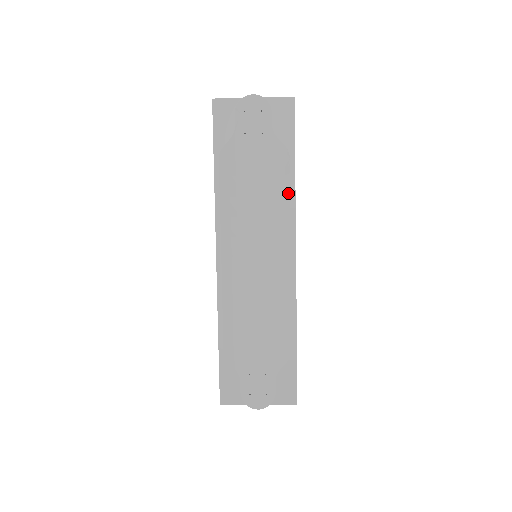
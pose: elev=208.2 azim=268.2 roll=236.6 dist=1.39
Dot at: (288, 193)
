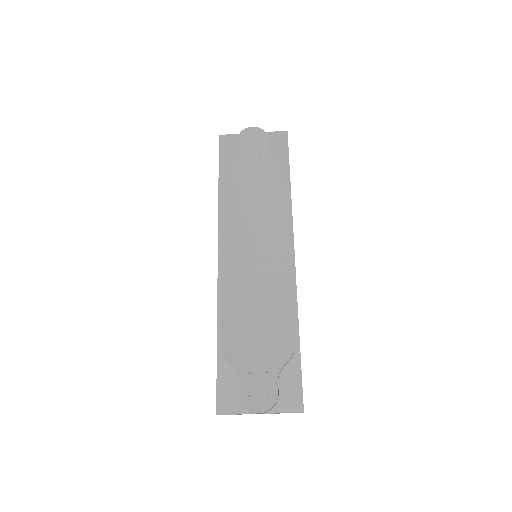
Dot at: (285, 200)
